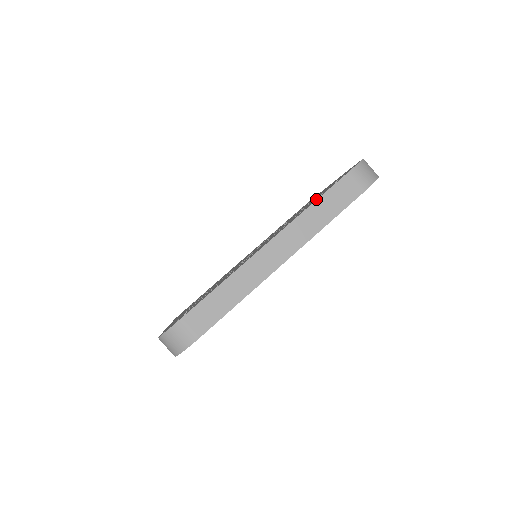
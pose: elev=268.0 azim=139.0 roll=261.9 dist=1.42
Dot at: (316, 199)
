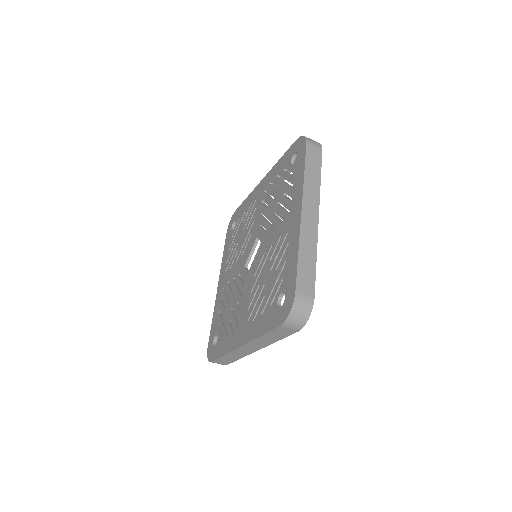
Dot at: (264, 324)
